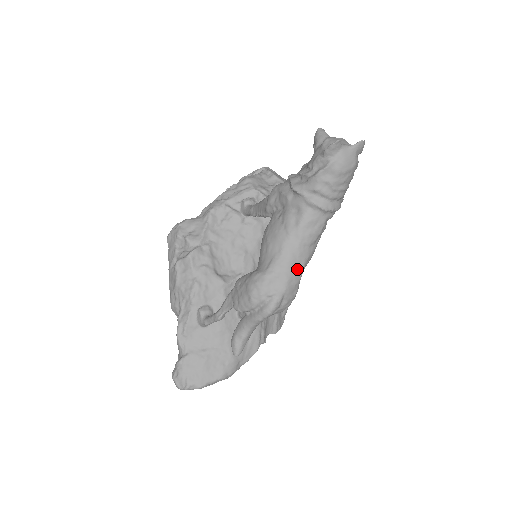
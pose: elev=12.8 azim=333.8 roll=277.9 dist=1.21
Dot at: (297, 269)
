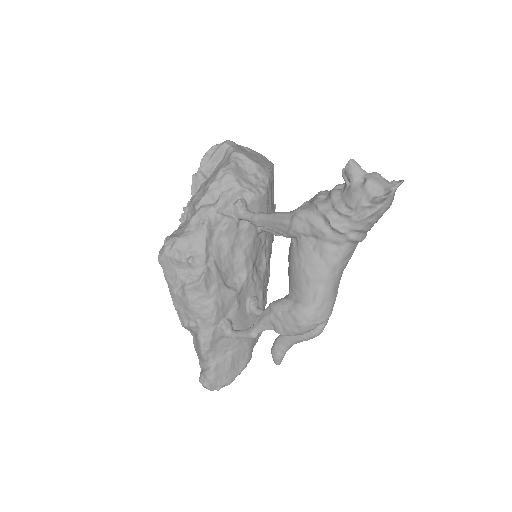
Dot at: (336, 292)
